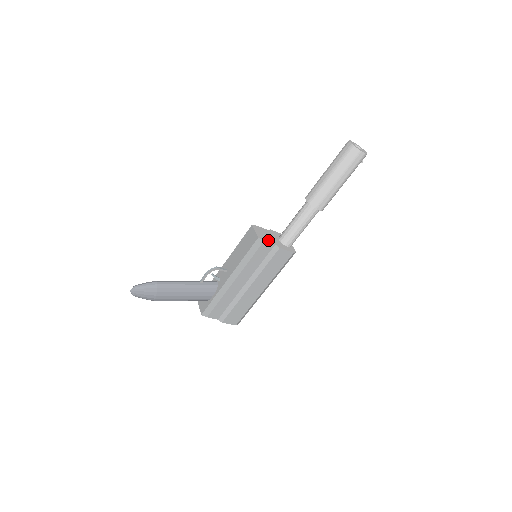
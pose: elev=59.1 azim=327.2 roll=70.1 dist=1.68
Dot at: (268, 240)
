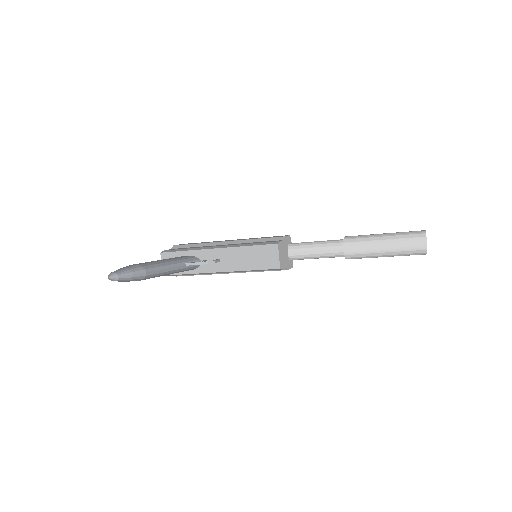
Dot at: (284, 264)
